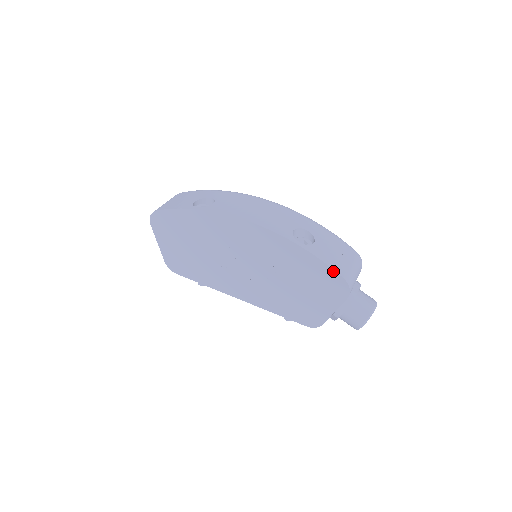
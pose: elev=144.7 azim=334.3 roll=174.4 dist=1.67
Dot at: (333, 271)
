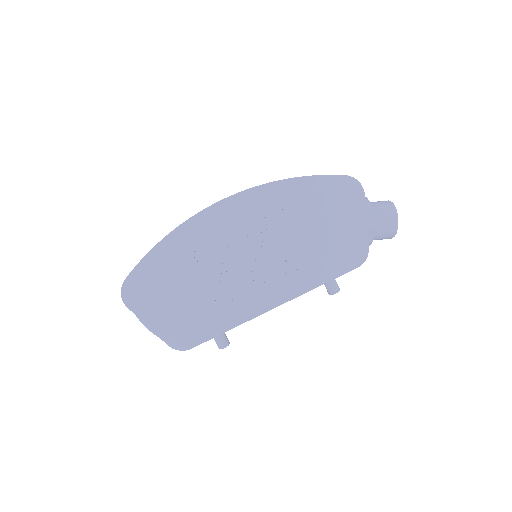
Dot at: (333, 177)
